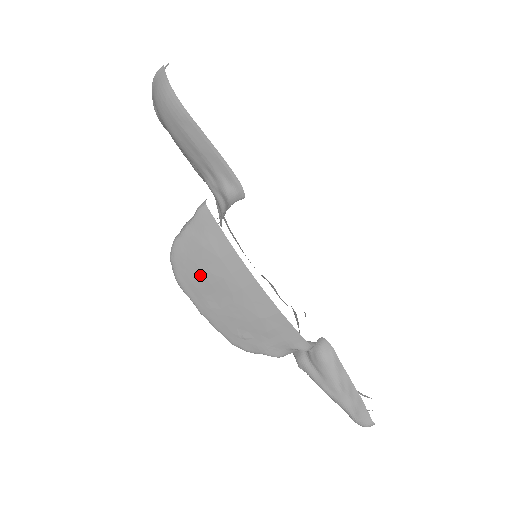
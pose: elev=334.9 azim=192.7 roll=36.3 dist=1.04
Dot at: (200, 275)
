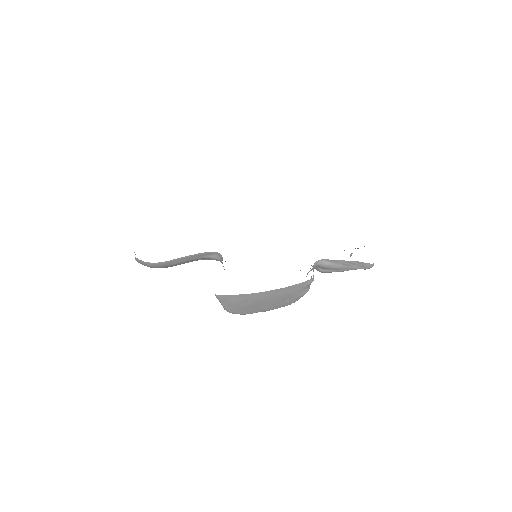
Dot at: (247, 308)
